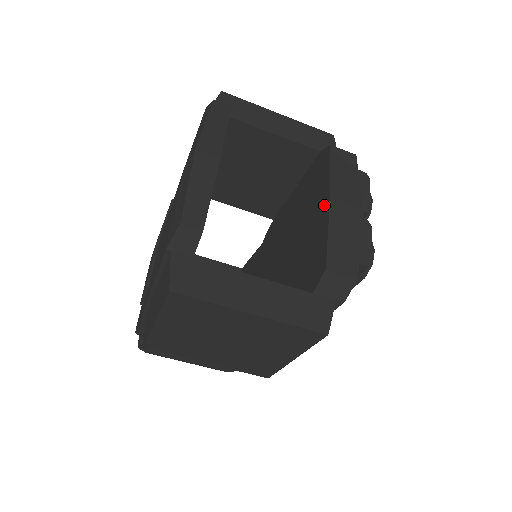
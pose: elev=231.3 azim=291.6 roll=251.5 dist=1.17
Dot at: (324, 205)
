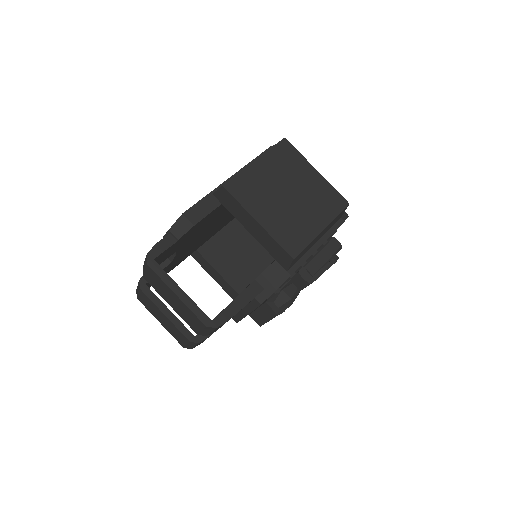
Dot at: occluded
